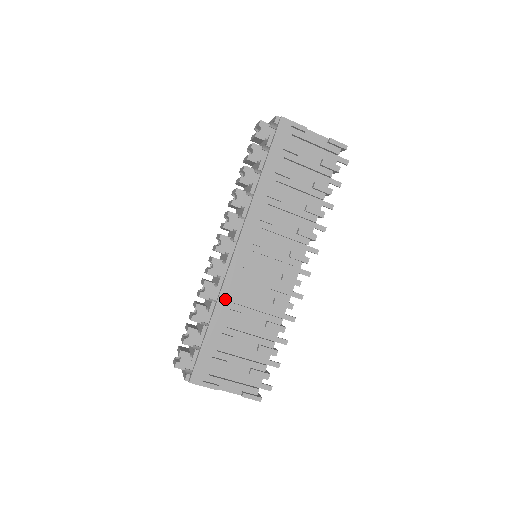
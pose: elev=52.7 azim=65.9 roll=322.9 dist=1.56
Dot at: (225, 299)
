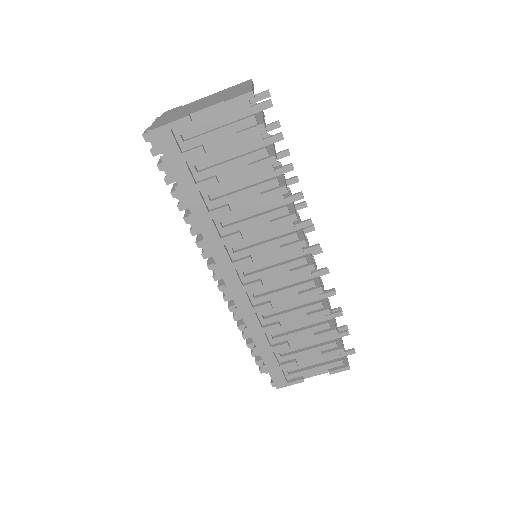
Dot at: (253, 324)
